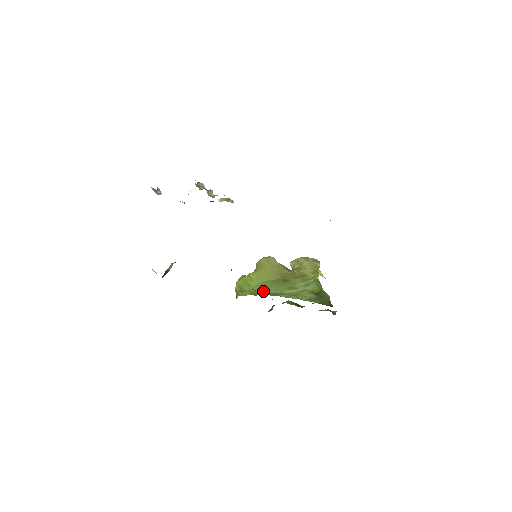
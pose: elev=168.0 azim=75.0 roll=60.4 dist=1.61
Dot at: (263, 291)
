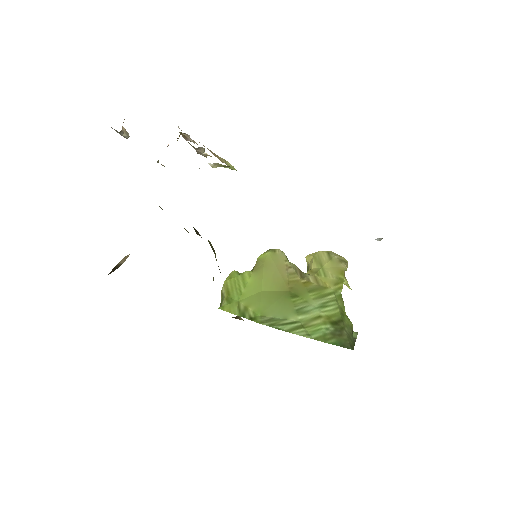
Dot at: (257, 311)
